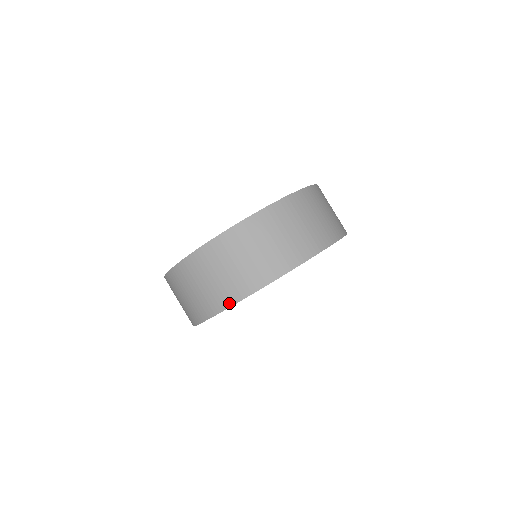
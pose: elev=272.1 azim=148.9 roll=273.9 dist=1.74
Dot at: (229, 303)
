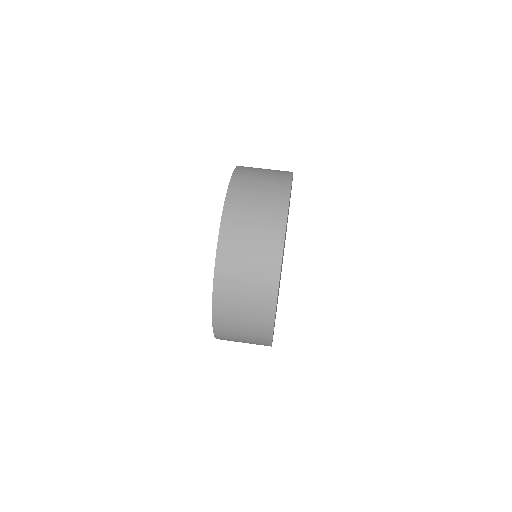
Dot at: (273, 299)
